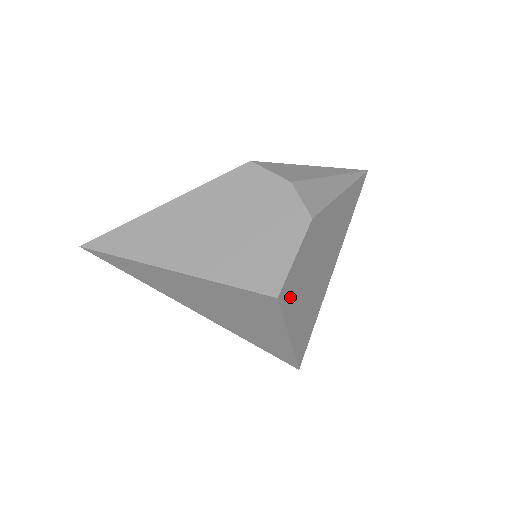
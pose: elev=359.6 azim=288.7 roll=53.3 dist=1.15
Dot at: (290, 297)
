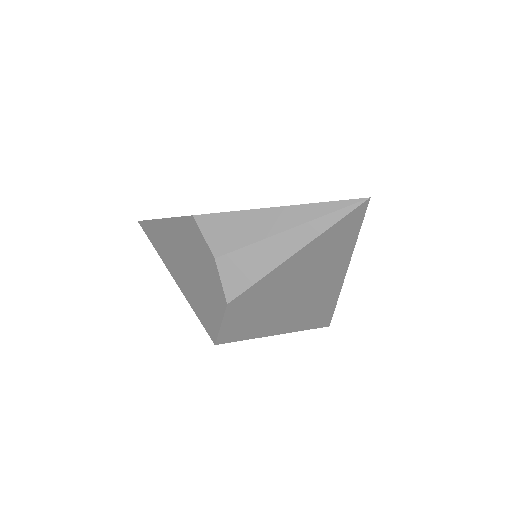
Dot at: (243, 332)
